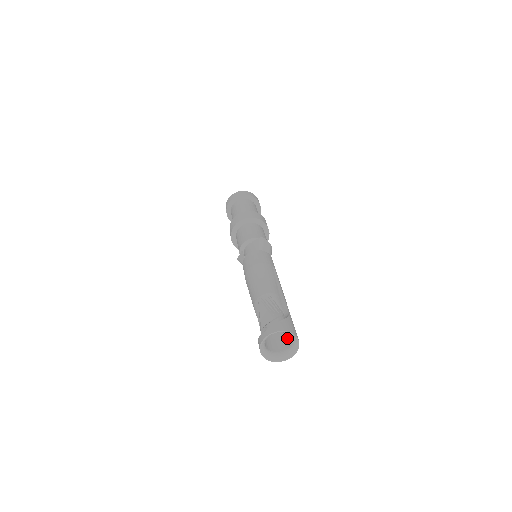
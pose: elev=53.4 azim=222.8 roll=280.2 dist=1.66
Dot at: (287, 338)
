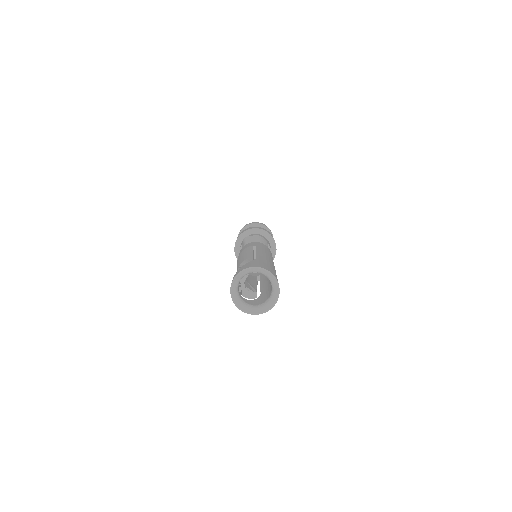
Dot at: occluded
